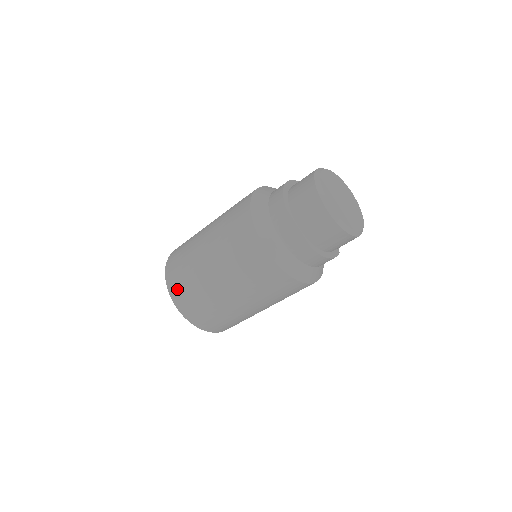
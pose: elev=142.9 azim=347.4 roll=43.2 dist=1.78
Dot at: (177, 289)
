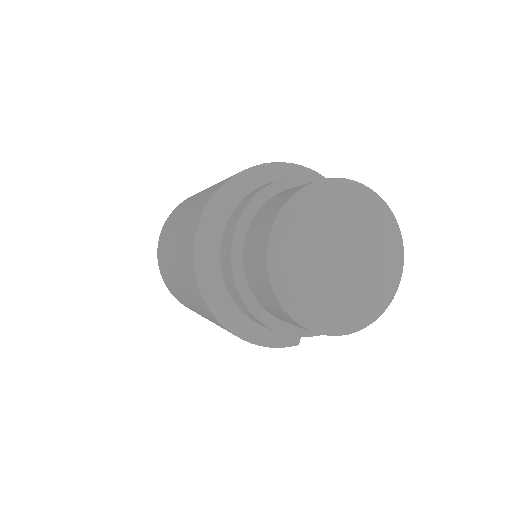
Dot at: (163, 231)
